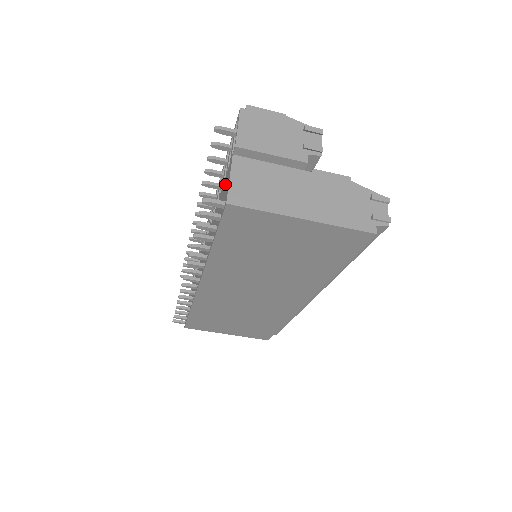
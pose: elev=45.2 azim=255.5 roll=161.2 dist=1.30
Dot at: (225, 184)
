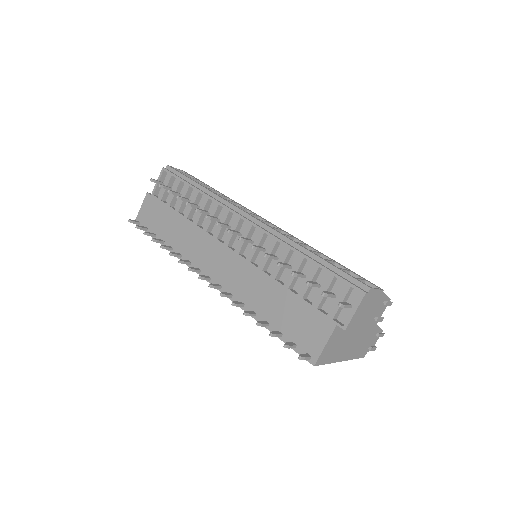
Dot at: (311, 321)
